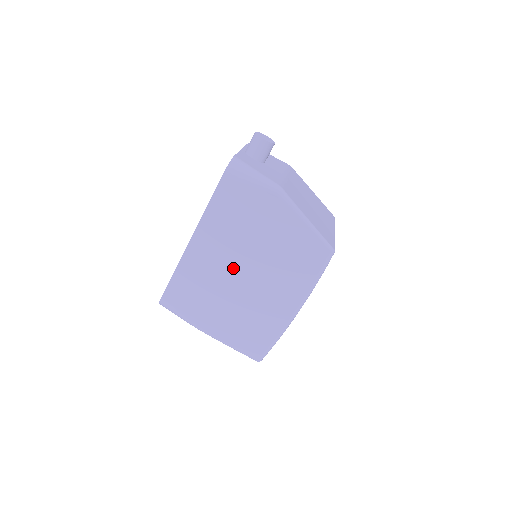
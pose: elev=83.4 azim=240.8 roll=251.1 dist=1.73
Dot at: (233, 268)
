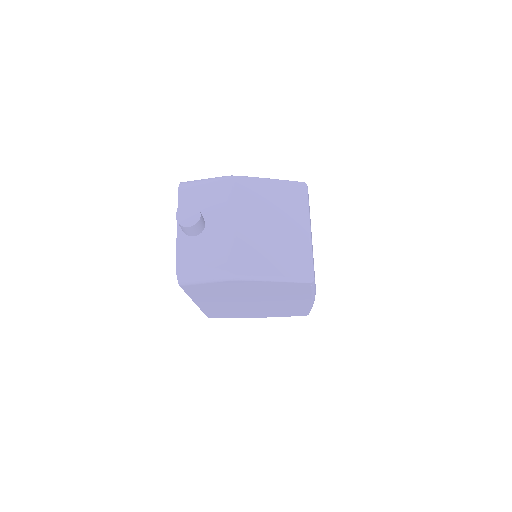
Dot at: (242, 303)
